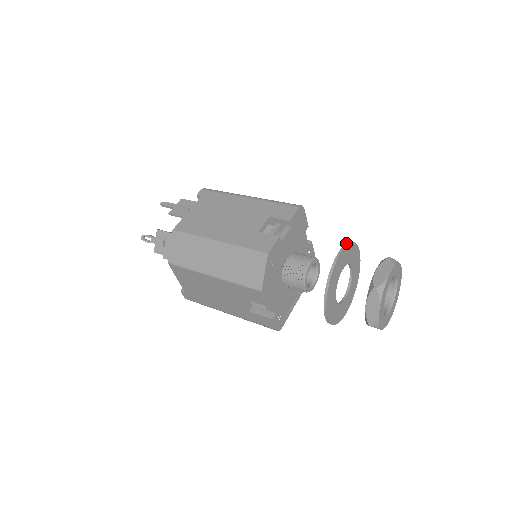
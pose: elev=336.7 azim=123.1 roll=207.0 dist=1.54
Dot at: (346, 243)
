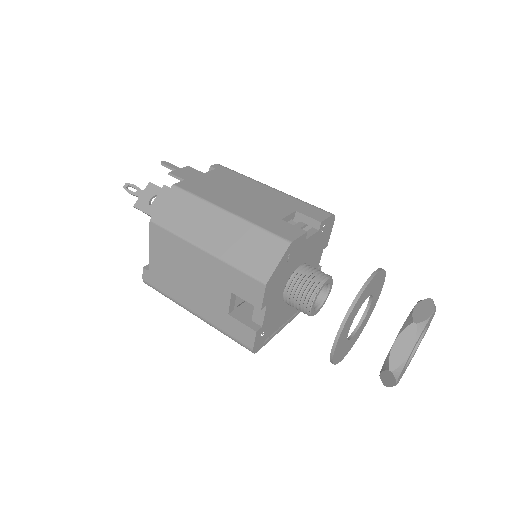
Dot at: (381, 268)
